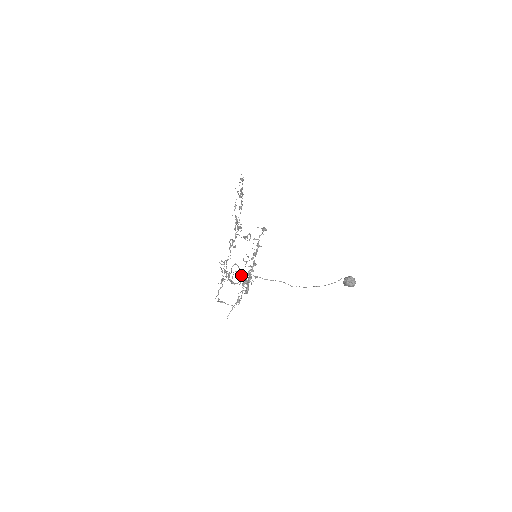
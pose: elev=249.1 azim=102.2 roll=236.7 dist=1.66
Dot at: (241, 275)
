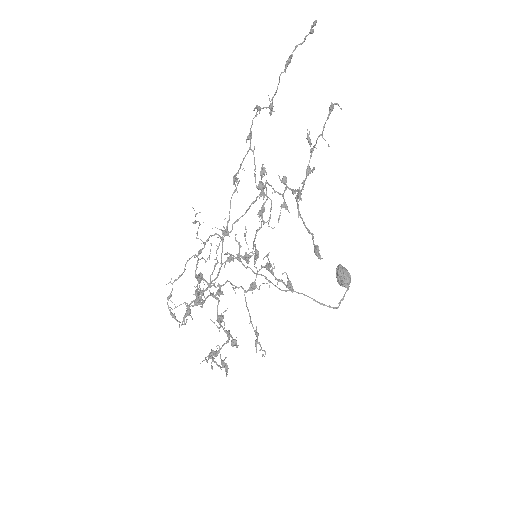
Dot at: occluded
